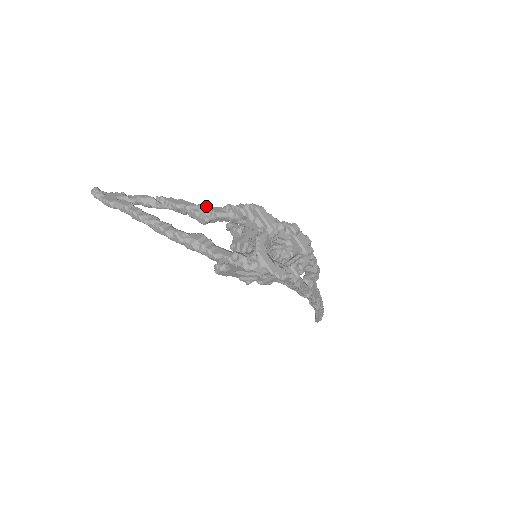
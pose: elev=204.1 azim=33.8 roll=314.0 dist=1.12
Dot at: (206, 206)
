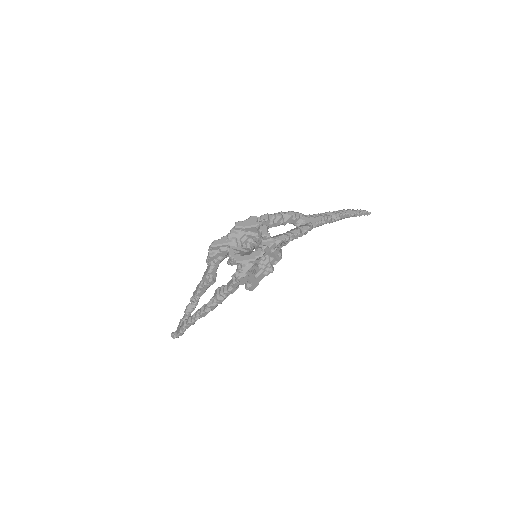
Dot at: (203, 275)
